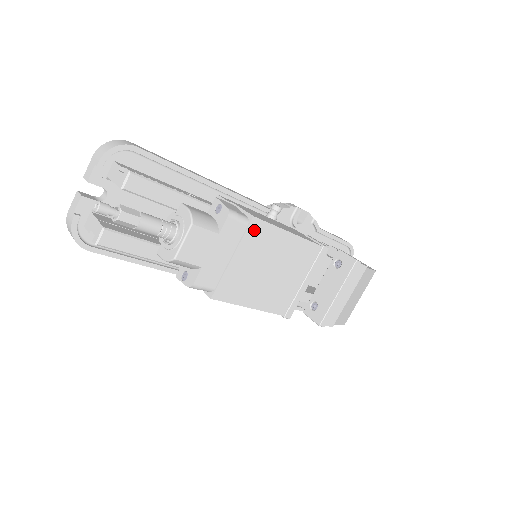
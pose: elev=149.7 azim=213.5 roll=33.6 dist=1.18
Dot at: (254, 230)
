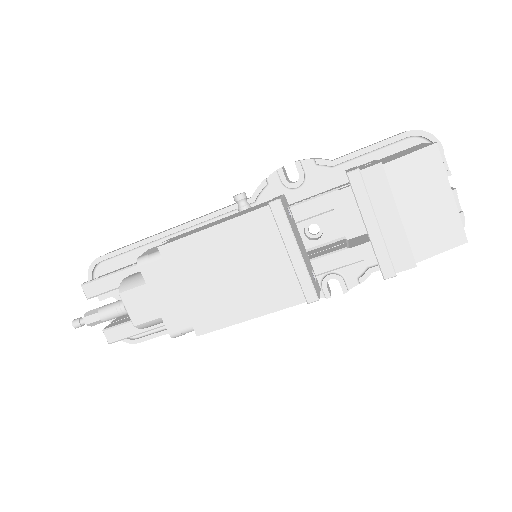
Dot at: (171, 256)
